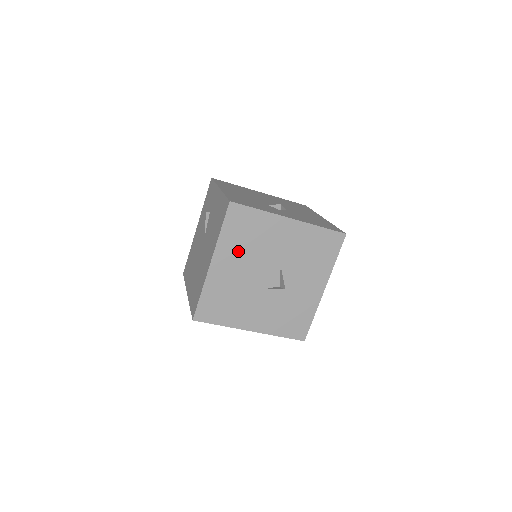
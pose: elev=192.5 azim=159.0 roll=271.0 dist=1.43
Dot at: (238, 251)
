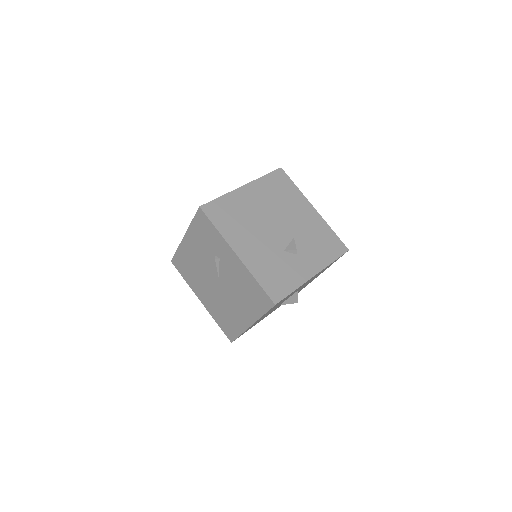
Dot at: (272, 309)
